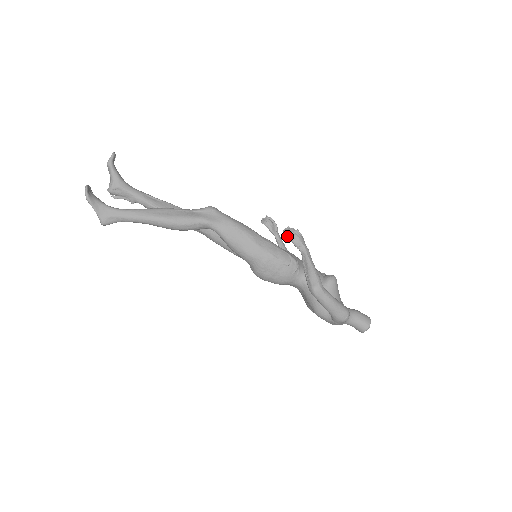
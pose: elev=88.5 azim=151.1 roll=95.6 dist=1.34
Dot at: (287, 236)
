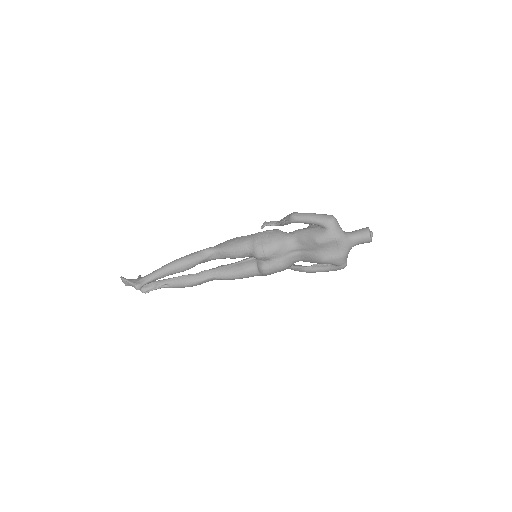
Dot at: (263, 225)
